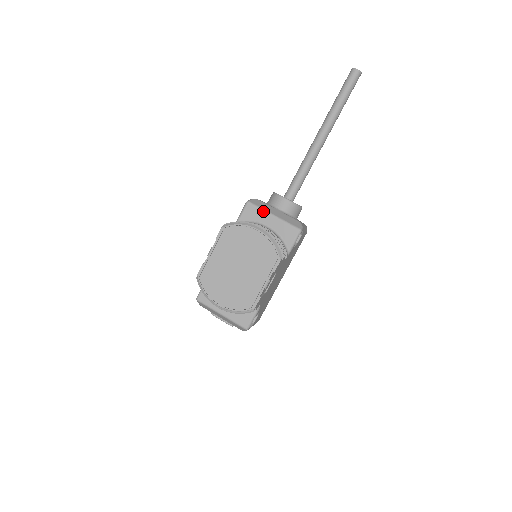
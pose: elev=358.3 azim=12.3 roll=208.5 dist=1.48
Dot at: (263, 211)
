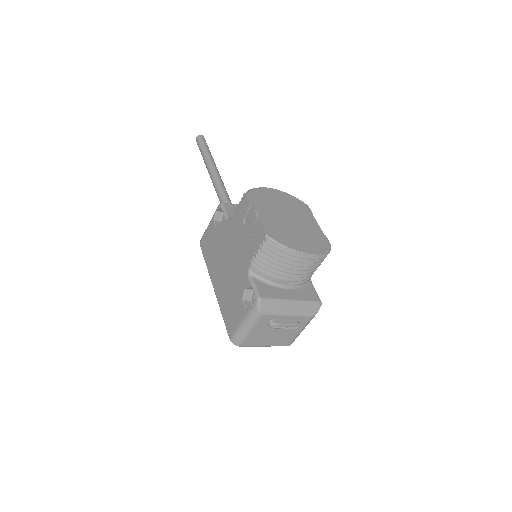
Dot at: occluded
